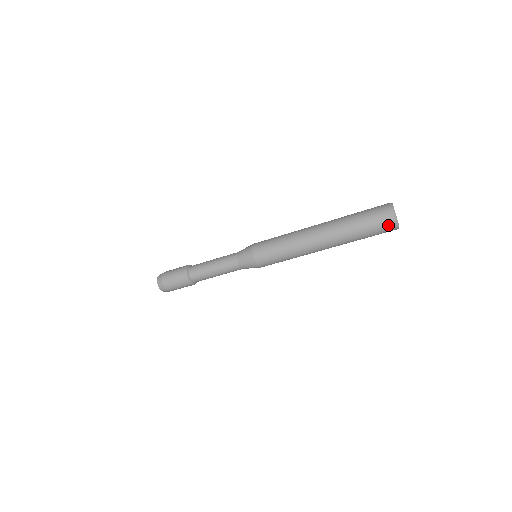
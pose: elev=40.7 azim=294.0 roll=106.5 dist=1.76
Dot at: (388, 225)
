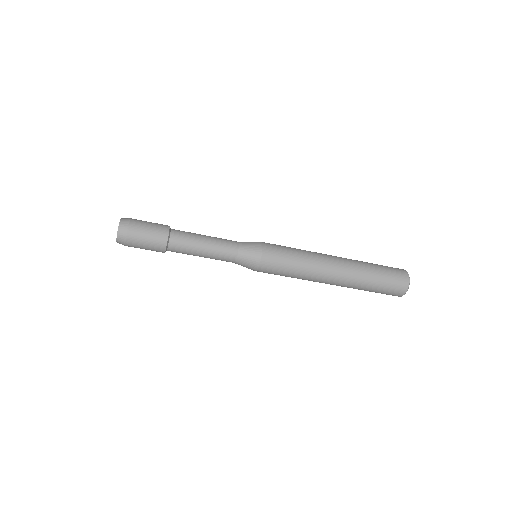
Dot at: (395, 295)
